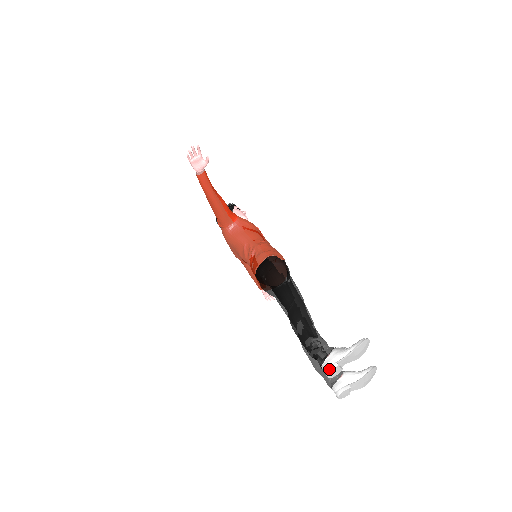
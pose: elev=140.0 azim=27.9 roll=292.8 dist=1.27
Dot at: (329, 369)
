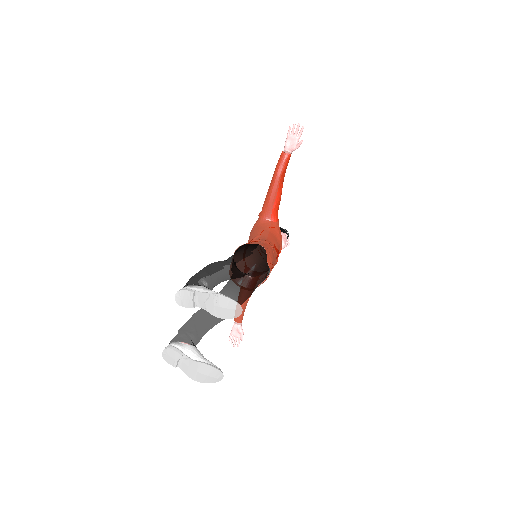
Dot at: (184, 288)
